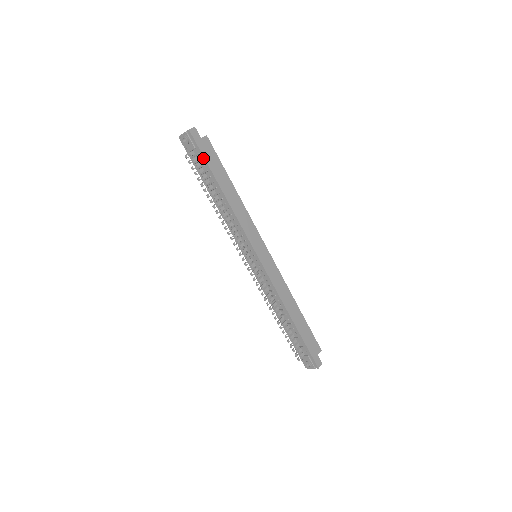
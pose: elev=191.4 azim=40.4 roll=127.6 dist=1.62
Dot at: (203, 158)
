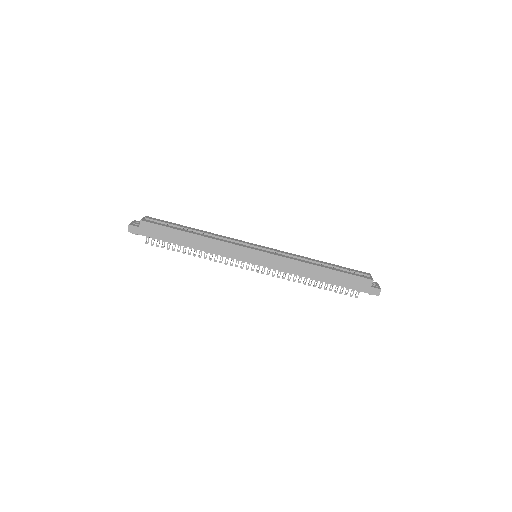
Dot at: (154, 238)
